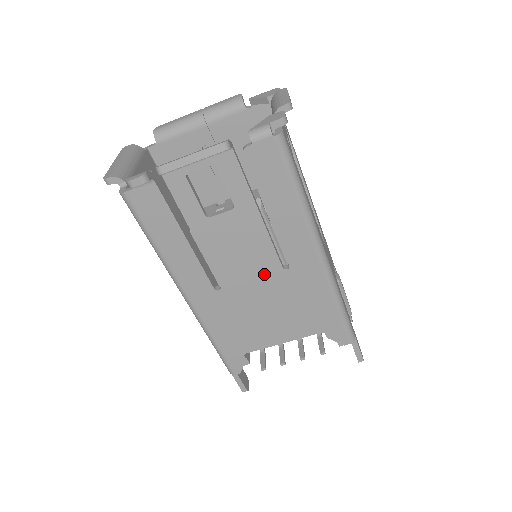
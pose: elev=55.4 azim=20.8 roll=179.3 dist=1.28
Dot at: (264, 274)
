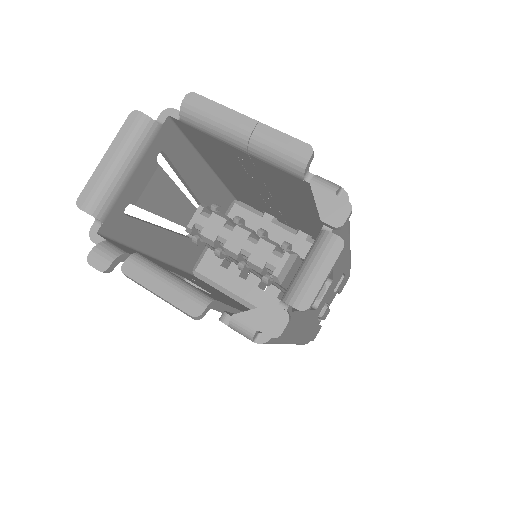
Dot at: occluded
